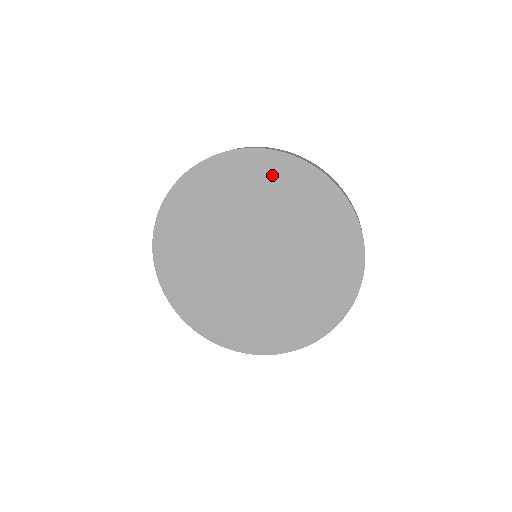
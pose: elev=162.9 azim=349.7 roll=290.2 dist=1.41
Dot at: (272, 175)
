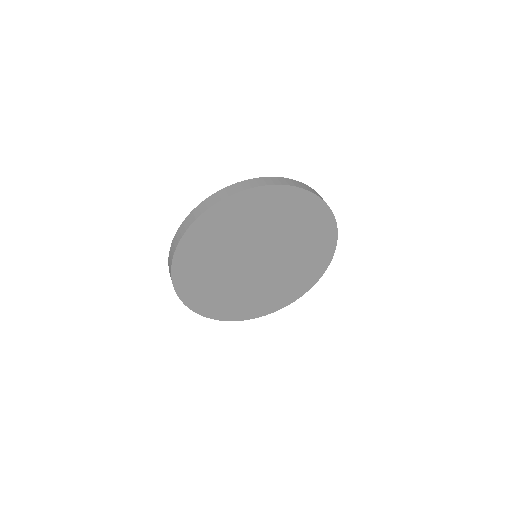
Dot at: (314, 219)
